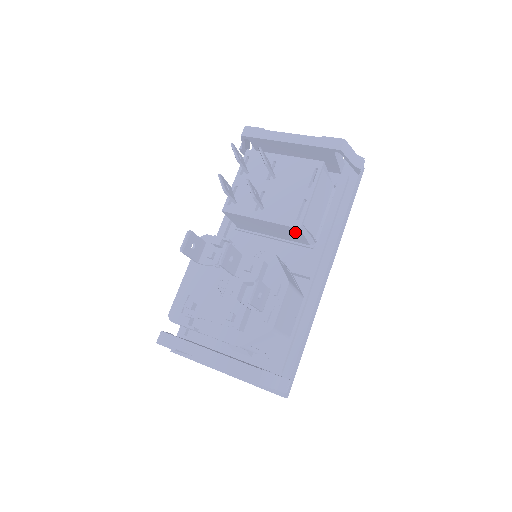
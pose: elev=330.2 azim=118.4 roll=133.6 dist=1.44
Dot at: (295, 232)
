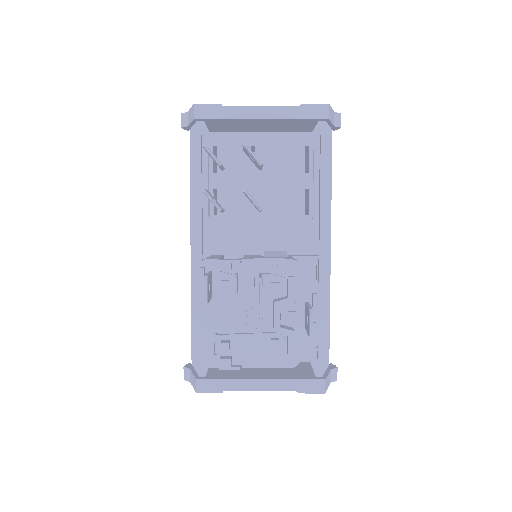
Dot at: occluded
